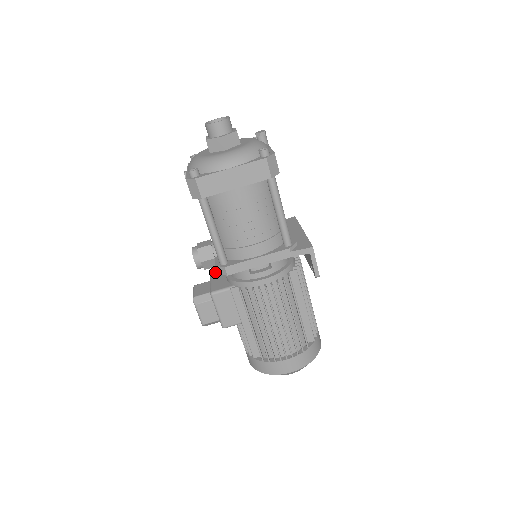
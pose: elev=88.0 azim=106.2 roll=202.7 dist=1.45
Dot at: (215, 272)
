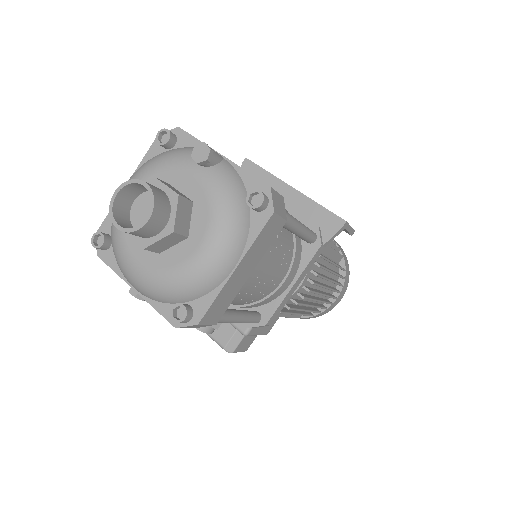
Dot at: occluded
